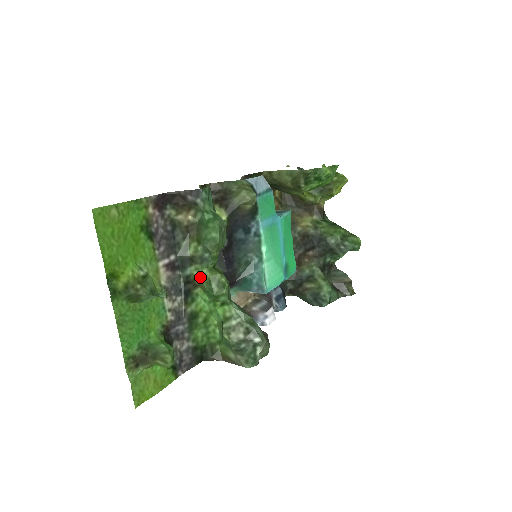
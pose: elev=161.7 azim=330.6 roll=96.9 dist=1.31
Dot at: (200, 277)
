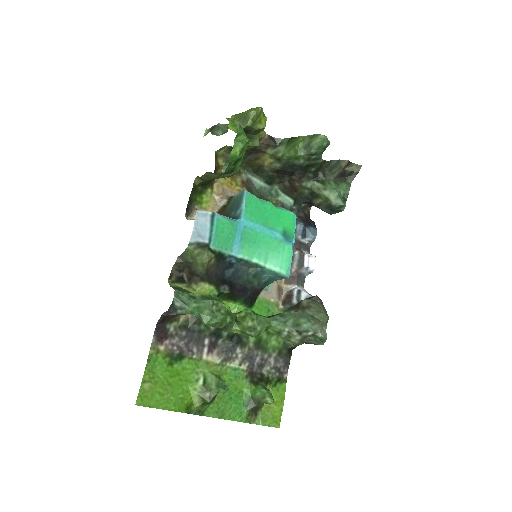
Dot at: occluded
